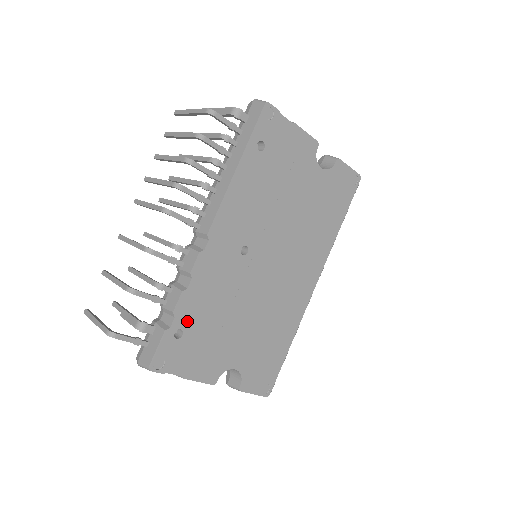
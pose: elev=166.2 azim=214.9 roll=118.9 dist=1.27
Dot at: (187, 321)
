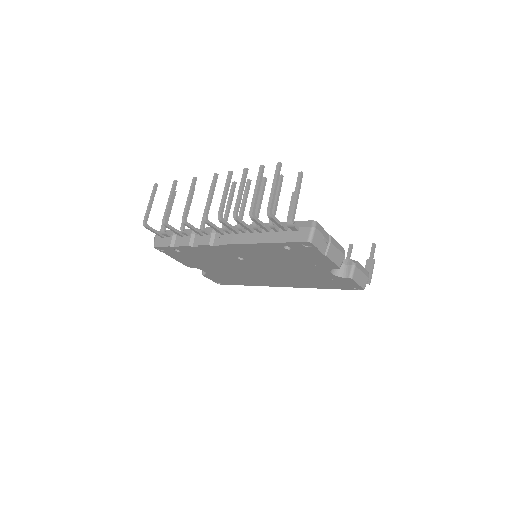
Dot at: (185, 251)
